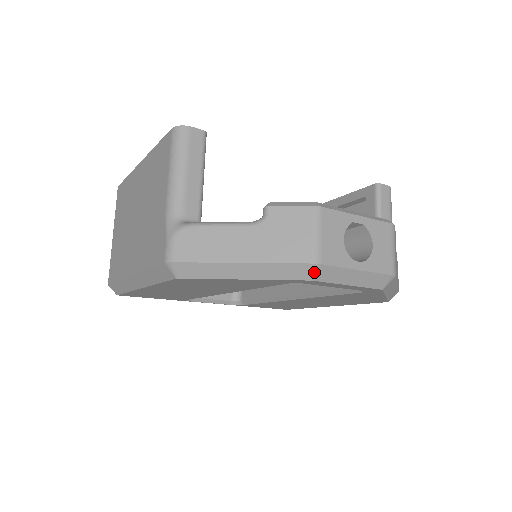
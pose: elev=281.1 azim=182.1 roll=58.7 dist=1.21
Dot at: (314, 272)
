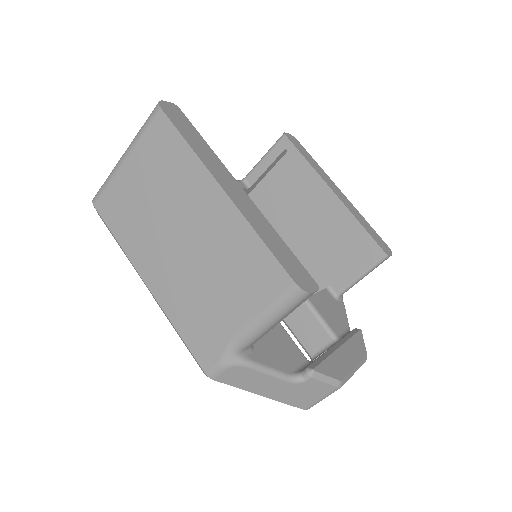
Dot at: occluded
